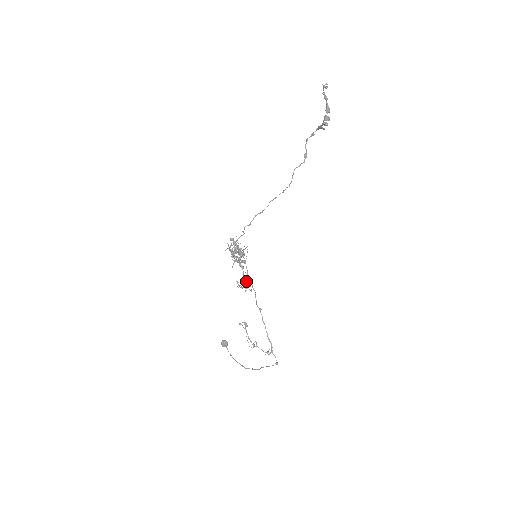
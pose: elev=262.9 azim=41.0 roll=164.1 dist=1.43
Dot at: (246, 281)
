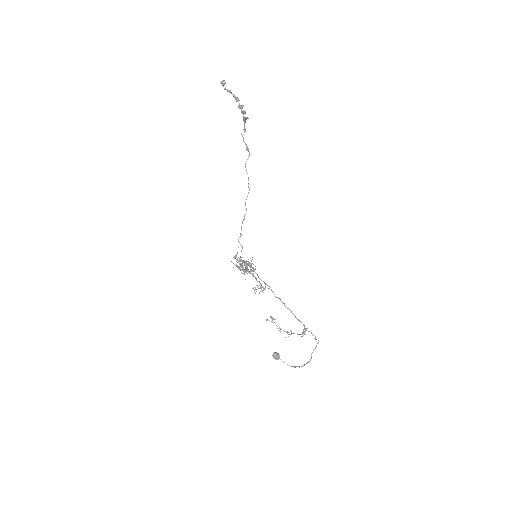
Dot at: (260, 283)
